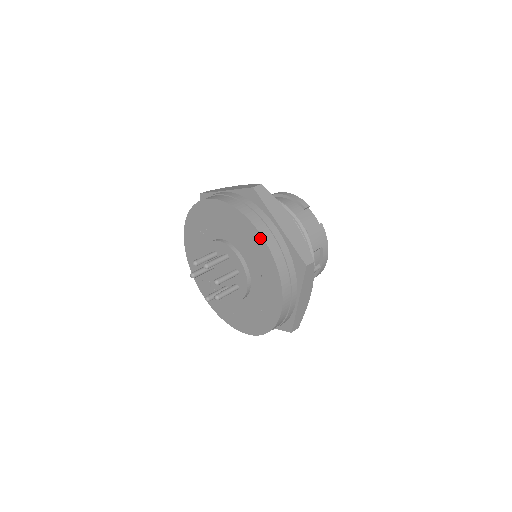
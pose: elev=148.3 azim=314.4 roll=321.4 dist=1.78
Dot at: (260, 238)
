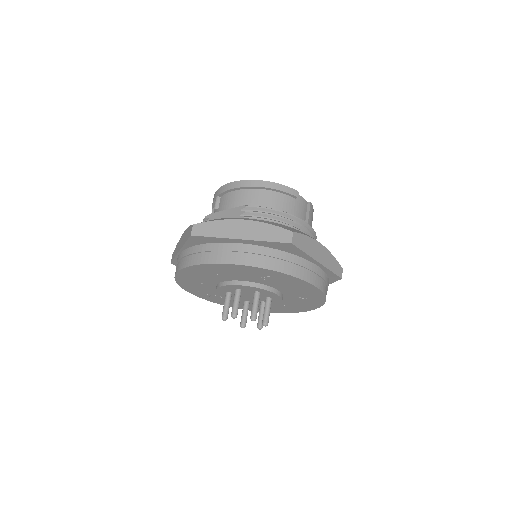
Dot at: (312, 287)
